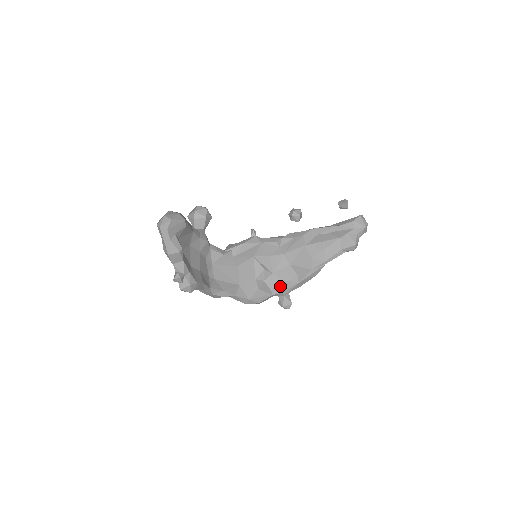
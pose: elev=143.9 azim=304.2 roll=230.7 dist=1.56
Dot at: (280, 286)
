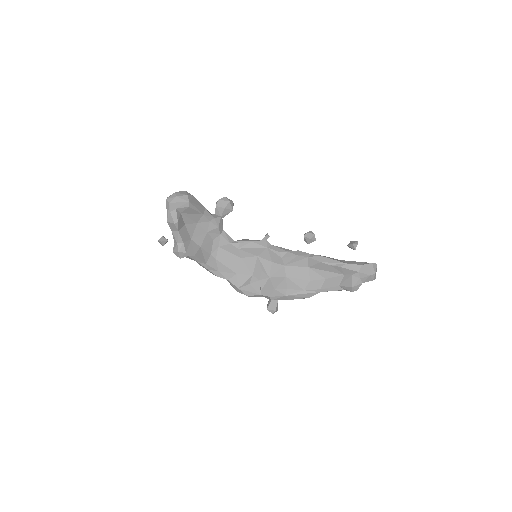
Dot at: (269, 290)
